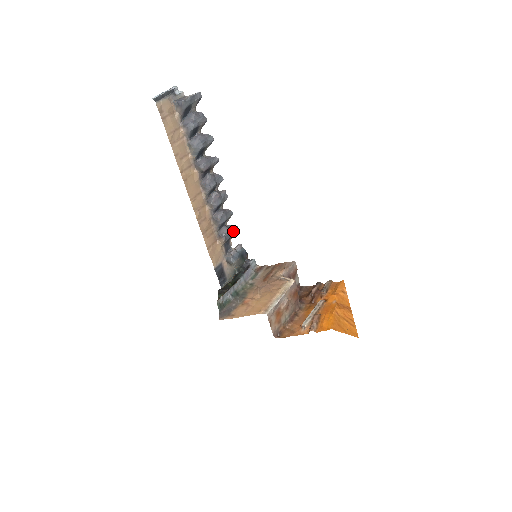
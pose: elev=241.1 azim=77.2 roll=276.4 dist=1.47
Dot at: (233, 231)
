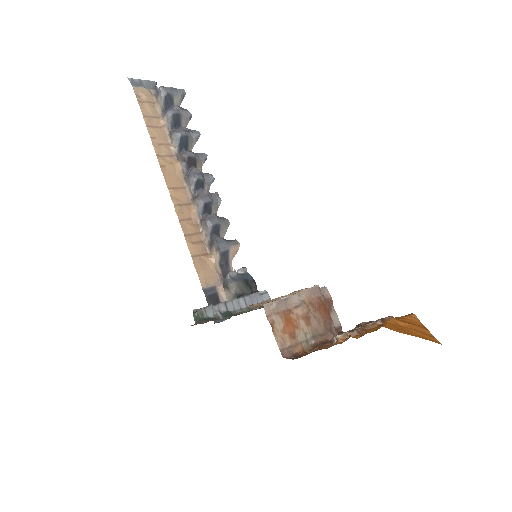
Dot at: (230, 243)
